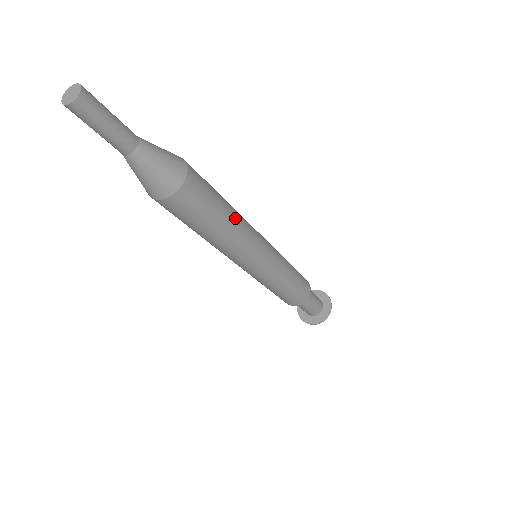
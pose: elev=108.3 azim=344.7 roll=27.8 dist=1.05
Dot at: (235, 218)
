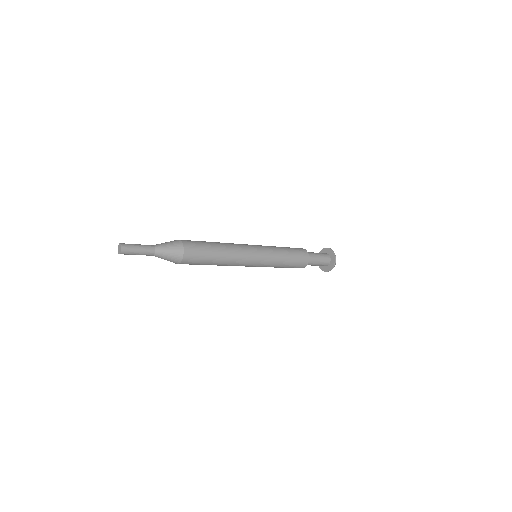
Dot at: (224, 249)
